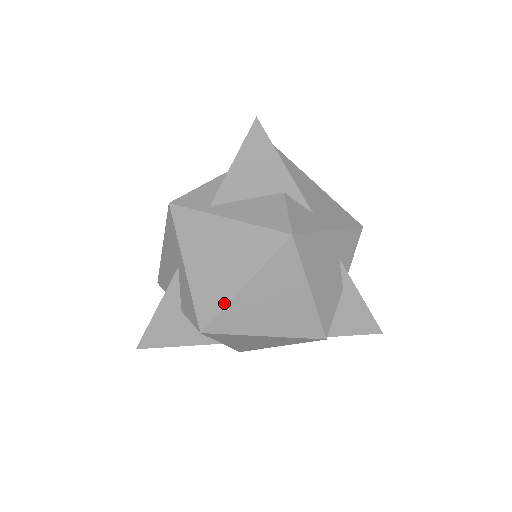
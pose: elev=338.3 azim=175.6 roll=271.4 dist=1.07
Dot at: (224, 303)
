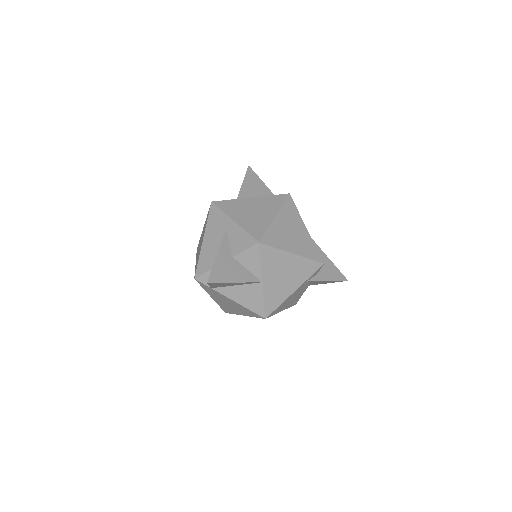
Dot at: (267, 226)
